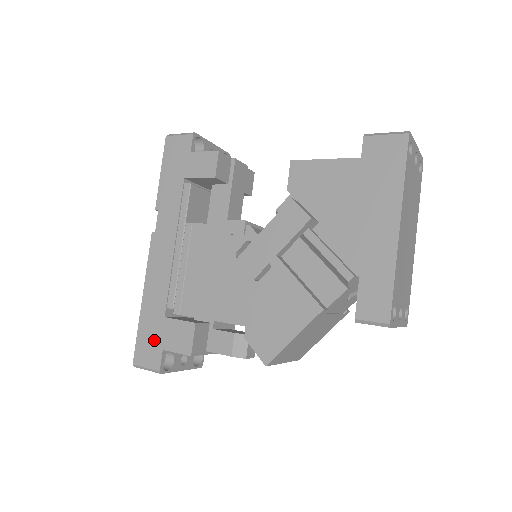
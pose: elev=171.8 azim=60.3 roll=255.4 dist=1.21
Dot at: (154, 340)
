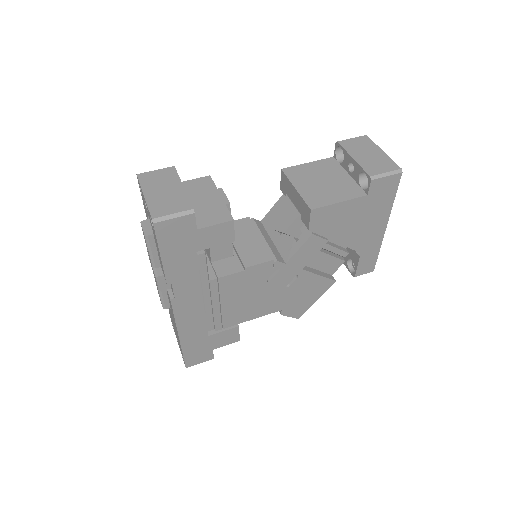
Dot at: (203, 350)
